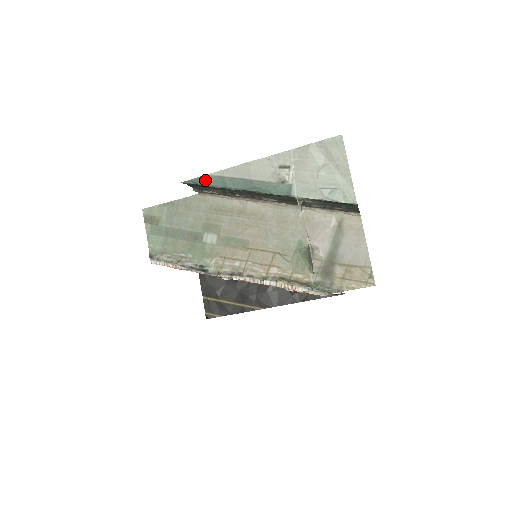
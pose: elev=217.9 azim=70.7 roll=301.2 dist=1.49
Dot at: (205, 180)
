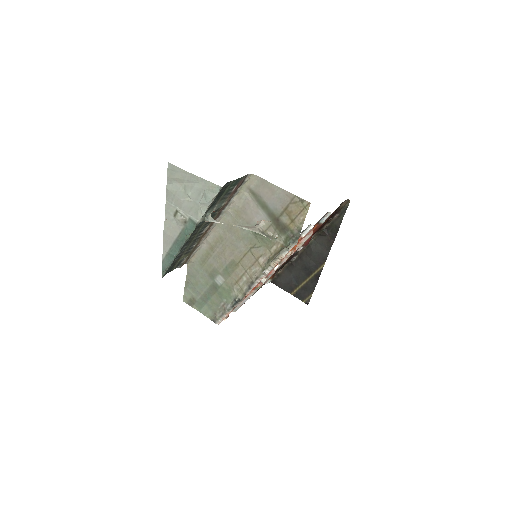
Dot at: (165, 265)
